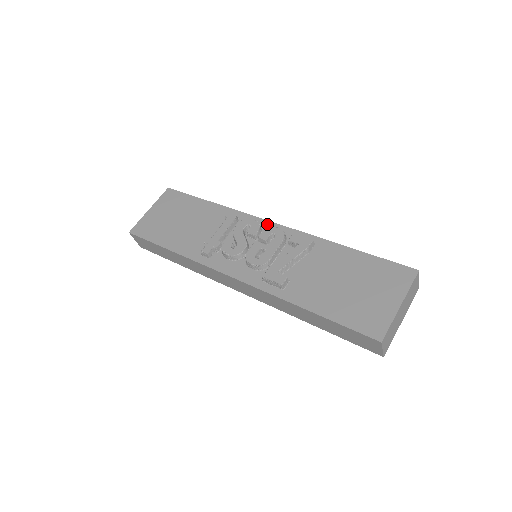
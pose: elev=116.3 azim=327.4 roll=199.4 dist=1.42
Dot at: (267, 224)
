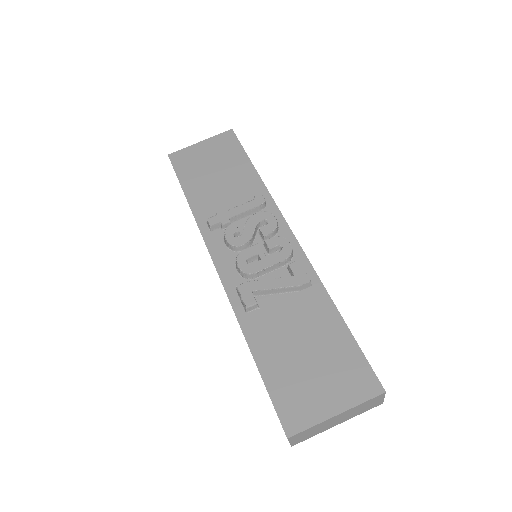
Dot at: (286, 231)
